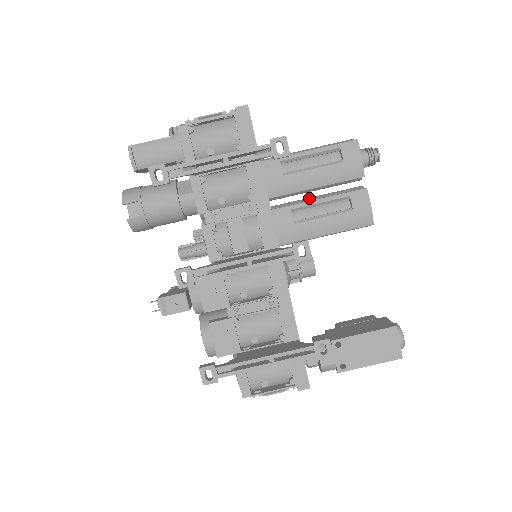
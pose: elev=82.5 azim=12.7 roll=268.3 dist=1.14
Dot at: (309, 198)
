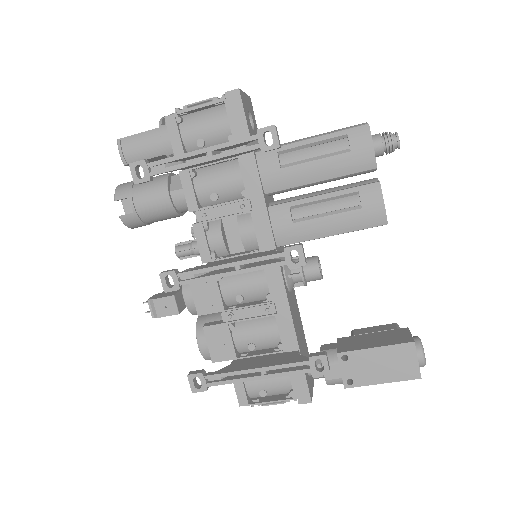
Dot at: (314, 192)
